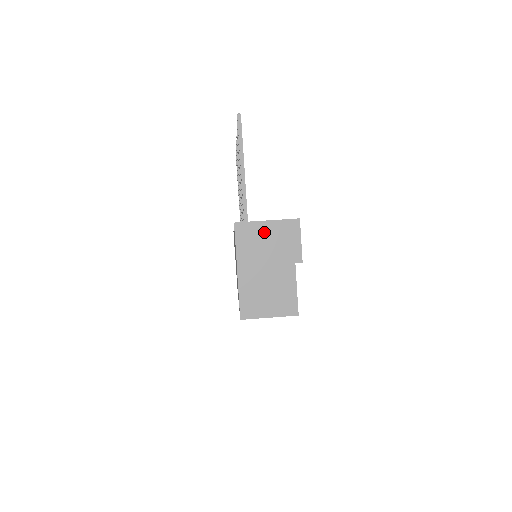
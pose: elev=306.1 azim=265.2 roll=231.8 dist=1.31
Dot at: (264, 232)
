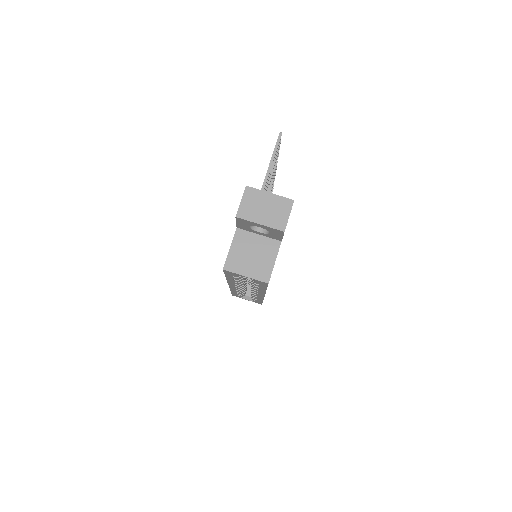
Dot at: (265, 200)
